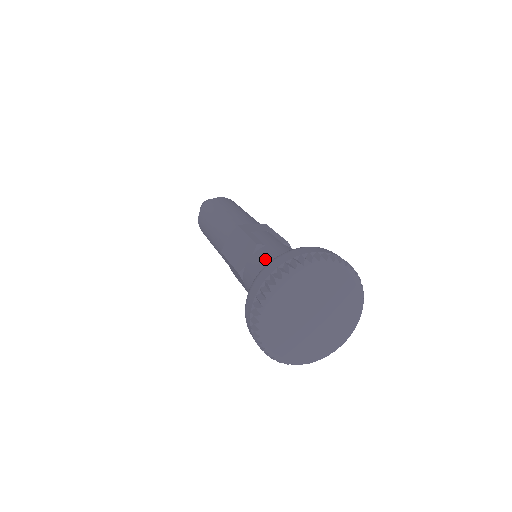
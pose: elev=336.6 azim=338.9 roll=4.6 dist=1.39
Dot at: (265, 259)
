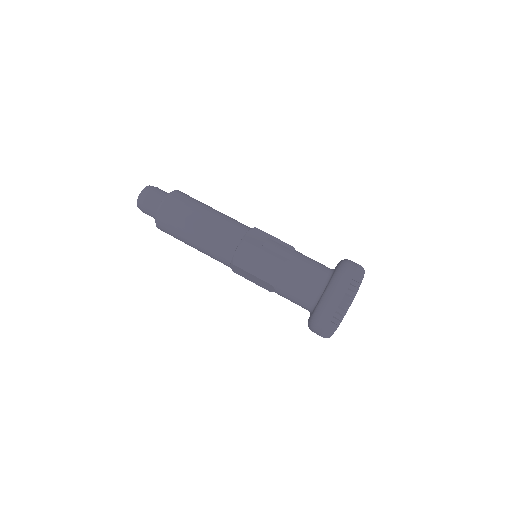
Dot at: (302, 275)
